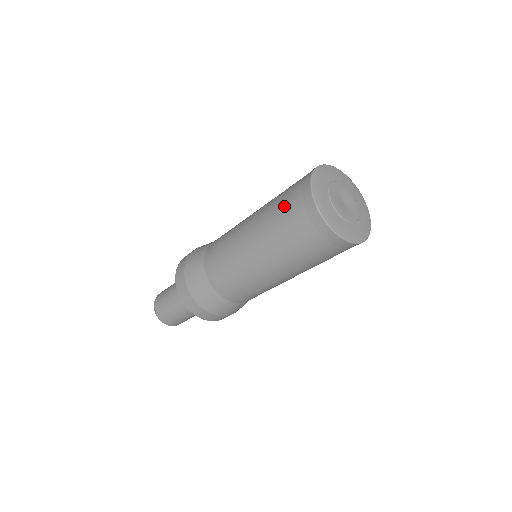
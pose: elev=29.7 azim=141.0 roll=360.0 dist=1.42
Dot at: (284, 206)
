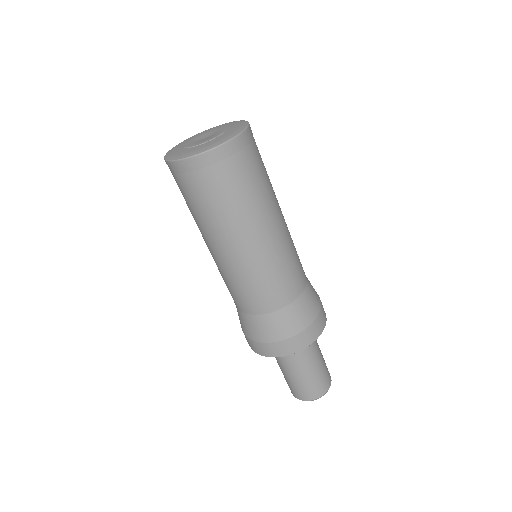
Dot at: occluded
